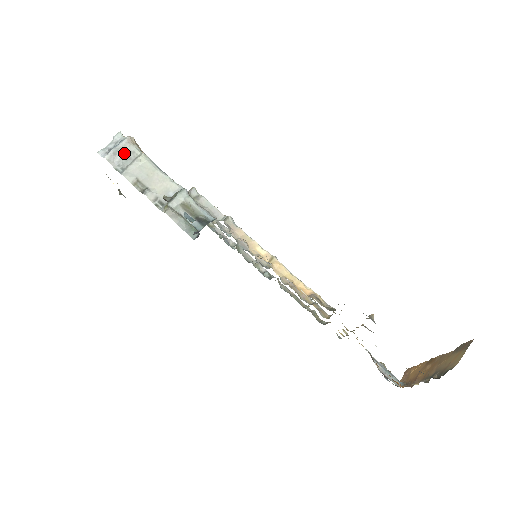
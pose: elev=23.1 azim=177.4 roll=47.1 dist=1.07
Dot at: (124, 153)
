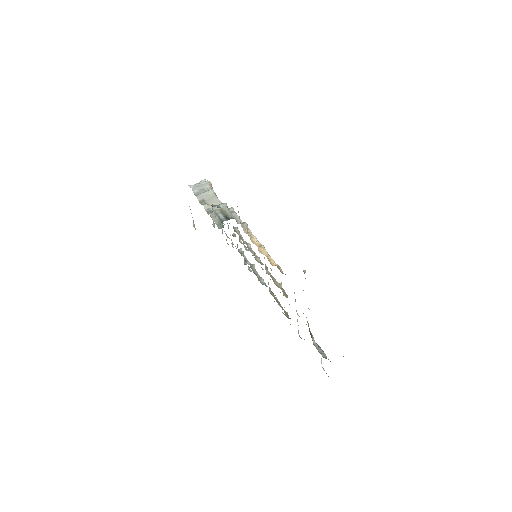
Dot at: (202, 187)
